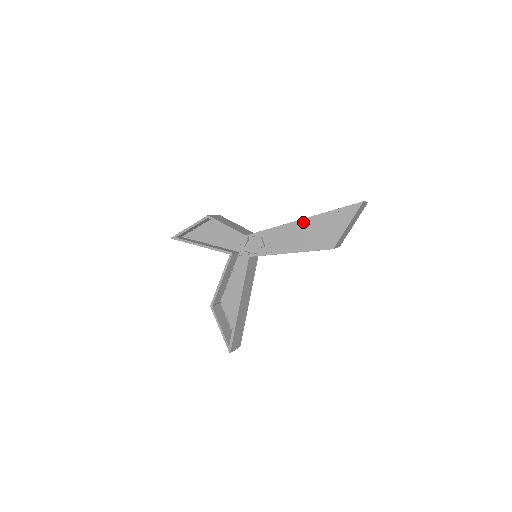
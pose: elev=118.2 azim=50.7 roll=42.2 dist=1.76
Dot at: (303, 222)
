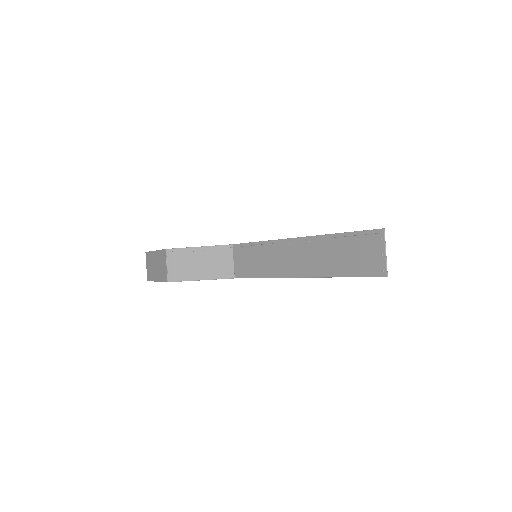
Dot at: (290, 242)
